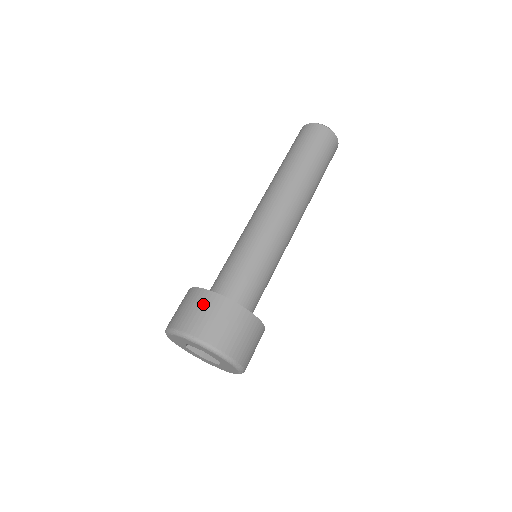
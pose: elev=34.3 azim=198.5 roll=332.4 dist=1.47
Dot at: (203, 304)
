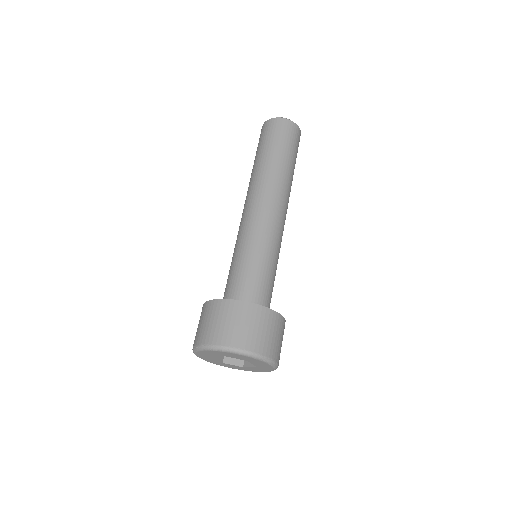
Dot at: (206, 314)
